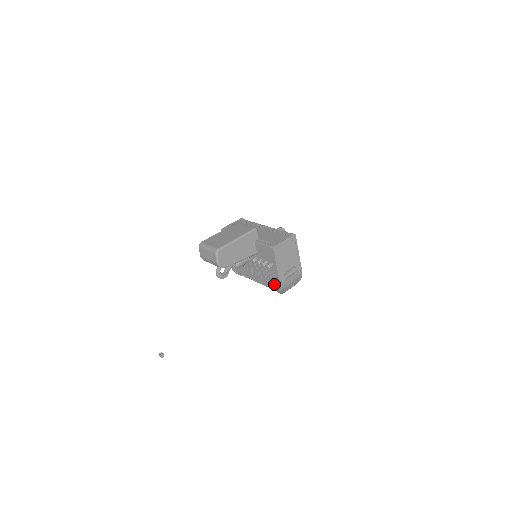
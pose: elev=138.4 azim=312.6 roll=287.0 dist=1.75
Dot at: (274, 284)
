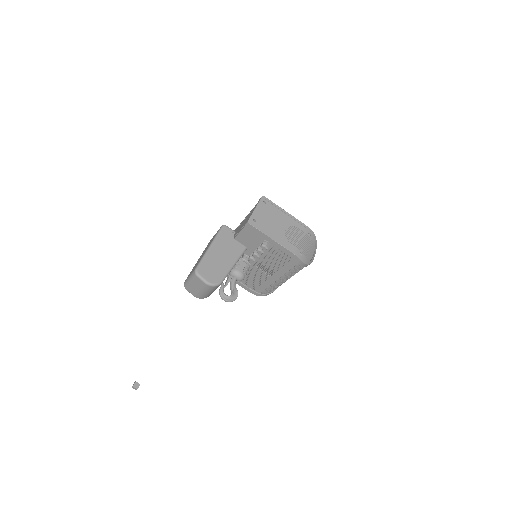
Dot at: (290, 261)
